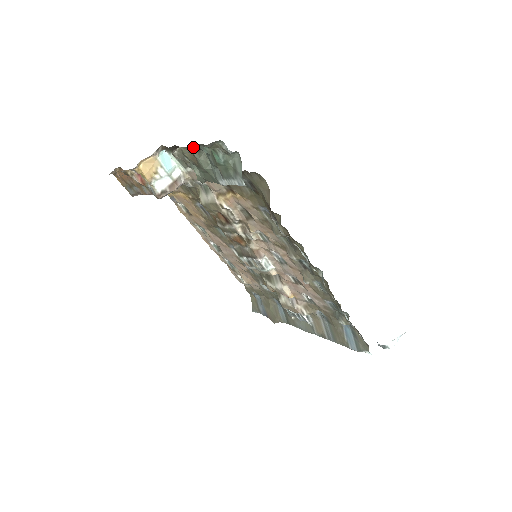
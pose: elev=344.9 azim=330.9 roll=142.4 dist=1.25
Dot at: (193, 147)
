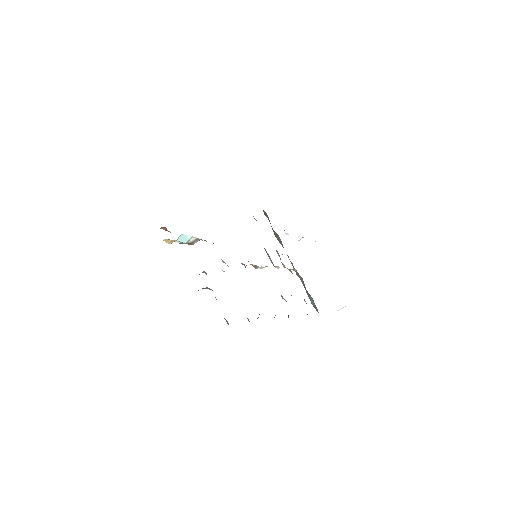
Dot at: occluded
